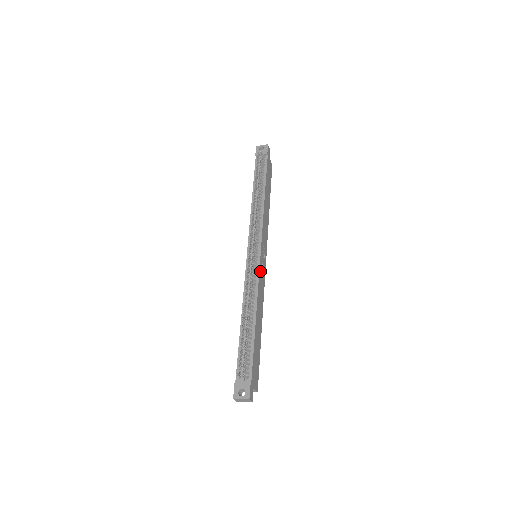
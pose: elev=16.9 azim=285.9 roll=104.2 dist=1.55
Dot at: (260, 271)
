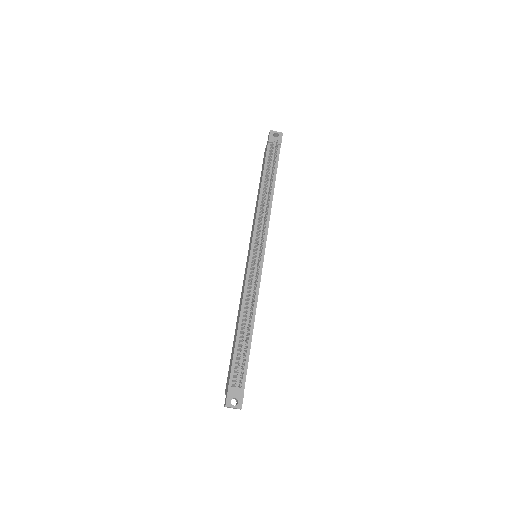
Dot at: occluded
